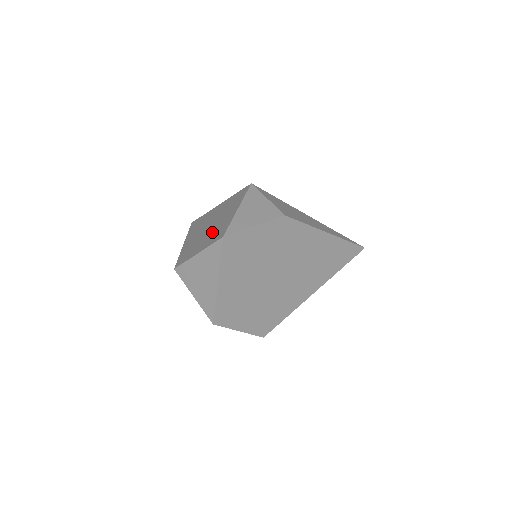
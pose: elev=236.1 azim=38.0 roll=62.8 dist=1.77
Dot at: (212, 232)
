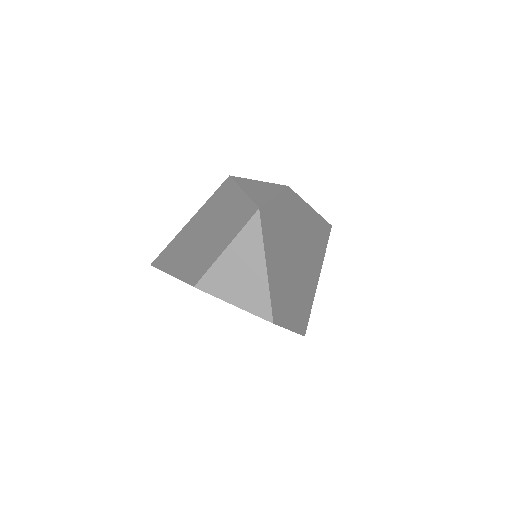
Dot at: (224, 226)
